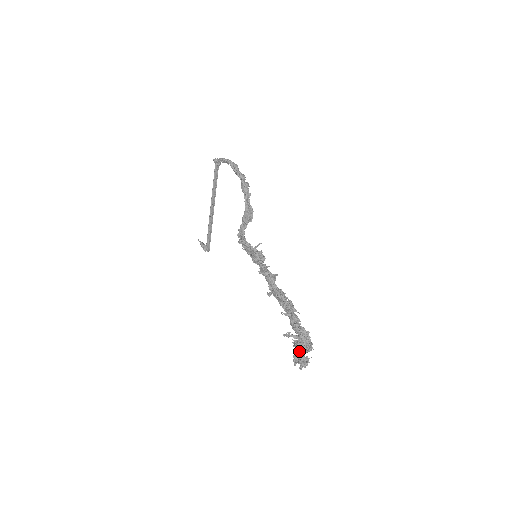
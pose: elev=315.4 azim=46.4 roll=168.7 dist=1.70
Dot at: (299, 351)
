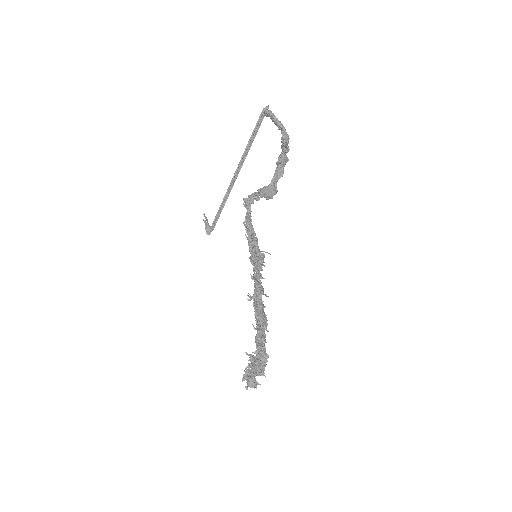
Dot at: (252, 370)
